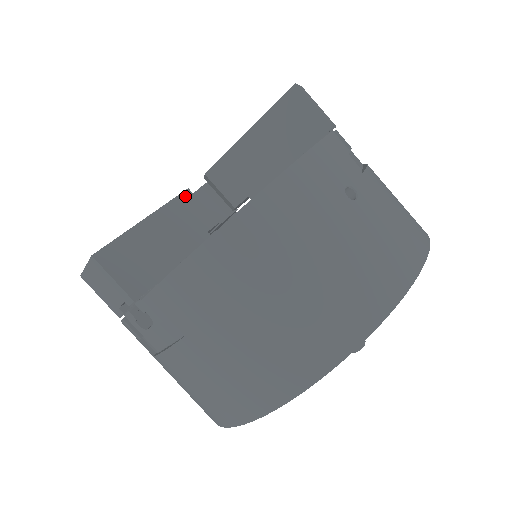
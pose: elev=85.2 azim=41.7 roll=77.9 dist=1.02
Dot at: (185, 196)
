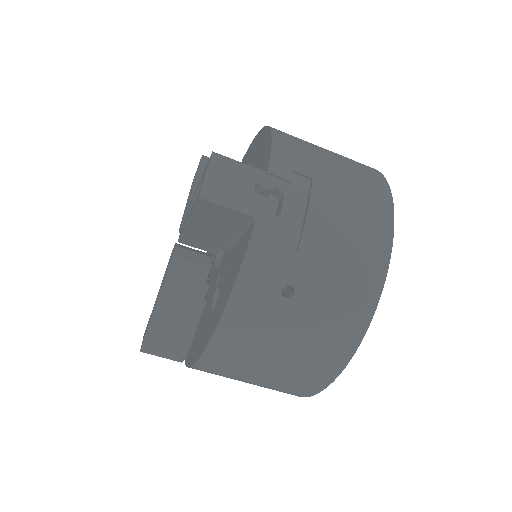
Dot at: (174, 265)
